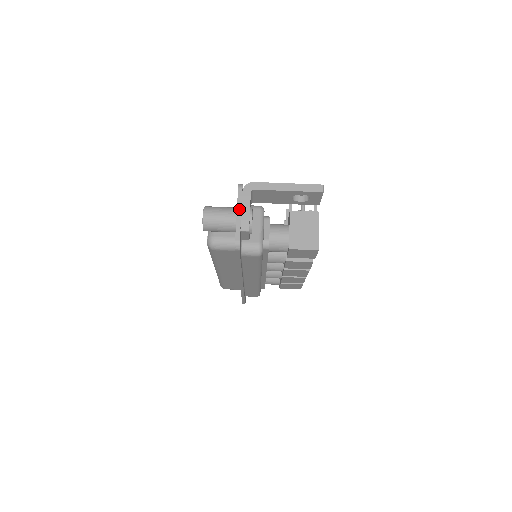
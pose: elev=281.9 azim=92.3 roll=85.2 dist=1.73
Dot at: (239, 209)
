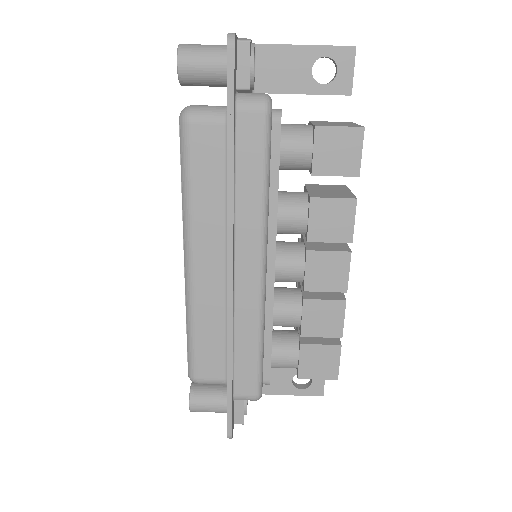
Dot at: occluded
